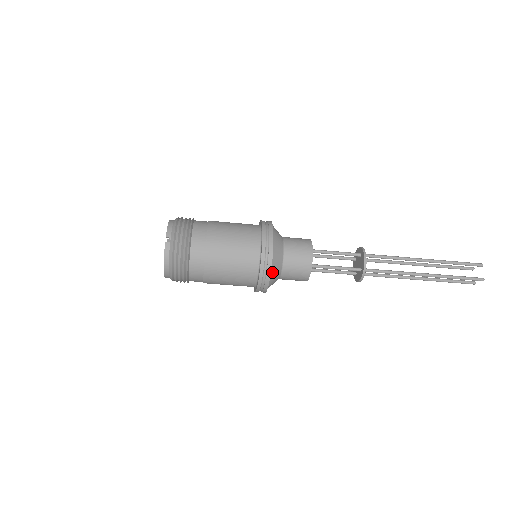
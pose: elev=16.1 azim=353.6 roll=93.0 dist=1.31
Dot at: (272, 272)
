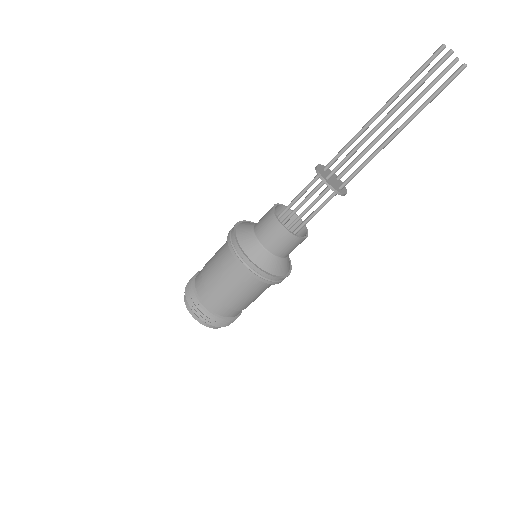
Dot at: (246, 249)
